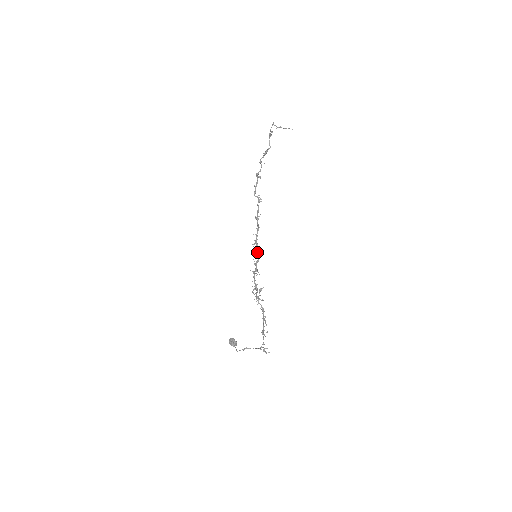
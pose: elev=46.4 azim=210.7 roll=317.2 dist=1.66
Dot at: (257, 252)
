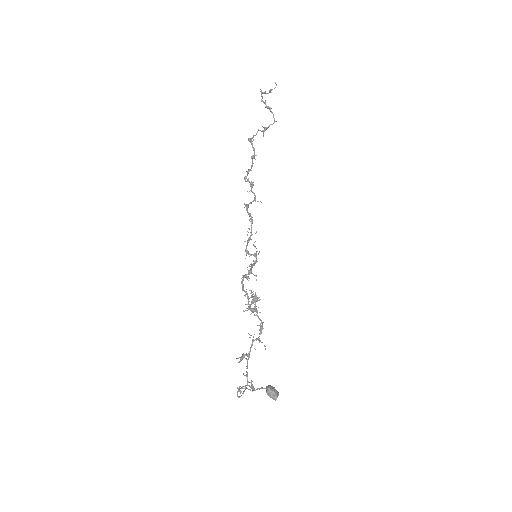
Dot at: occluded
